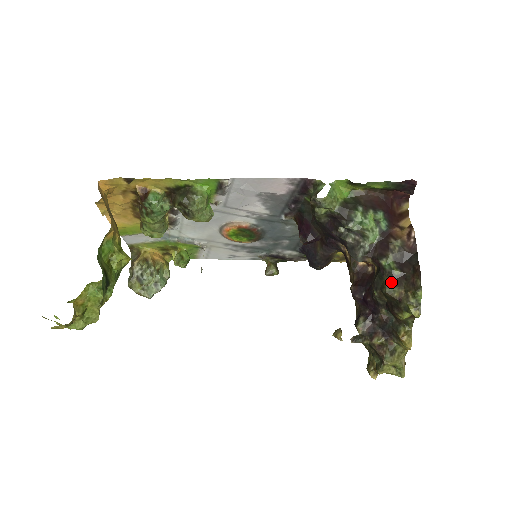
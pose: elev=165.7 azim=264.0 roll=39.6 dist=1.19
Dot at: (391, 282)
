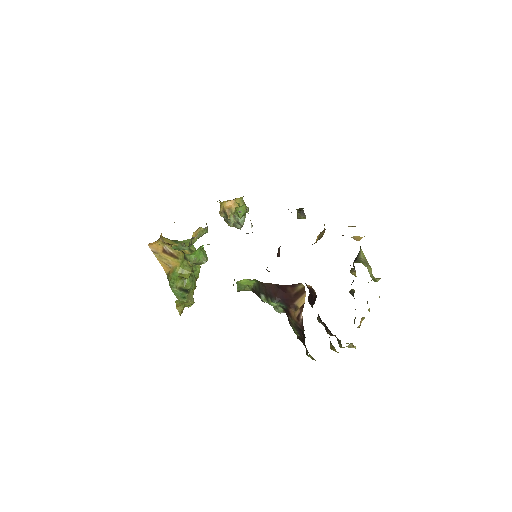
Dot at: (299, 338)
